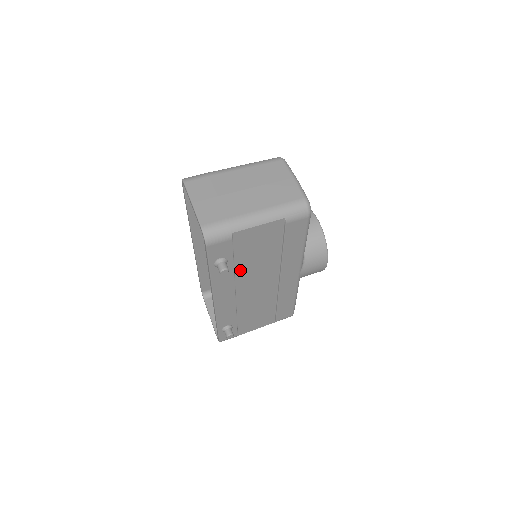
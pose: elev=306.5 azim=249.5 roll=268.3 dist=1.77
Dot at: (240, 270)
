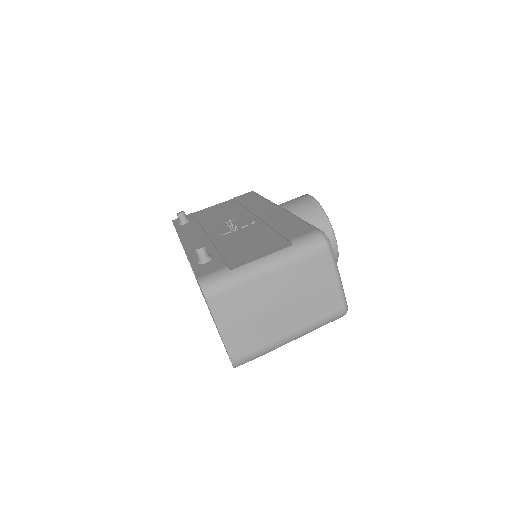
Dot at: occluded
